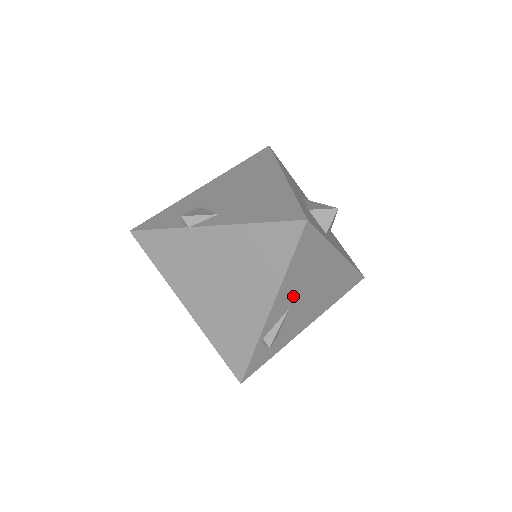
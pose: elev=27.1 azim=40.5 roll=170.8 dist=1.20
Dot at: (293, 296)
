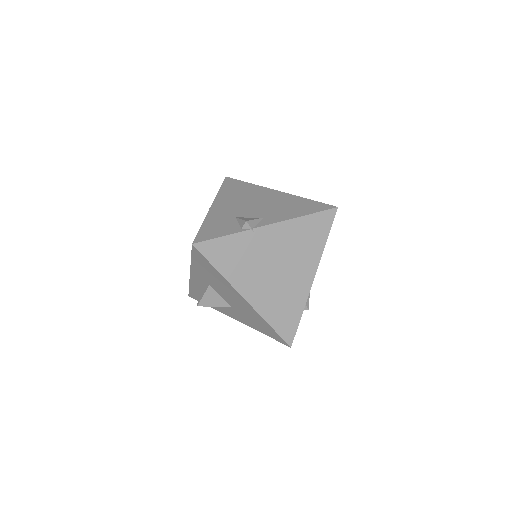
Dot at: occluded
